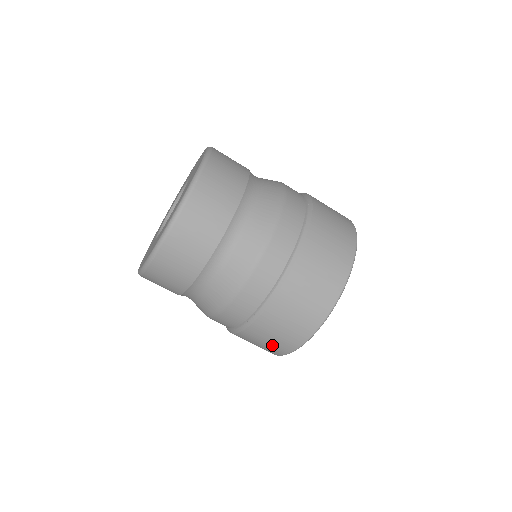
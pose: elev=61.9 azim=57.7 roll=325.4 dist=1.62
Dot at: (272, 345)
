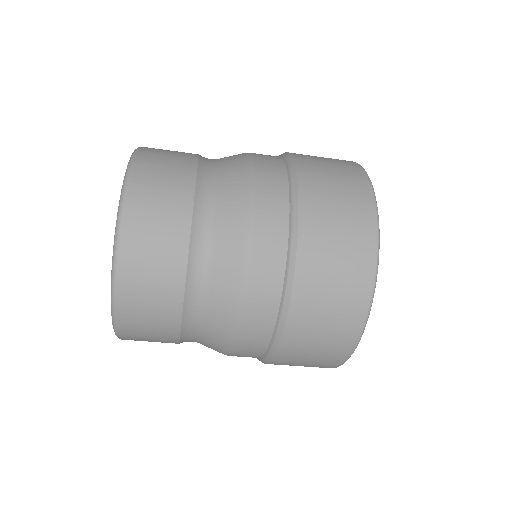
Dot at: occluded
